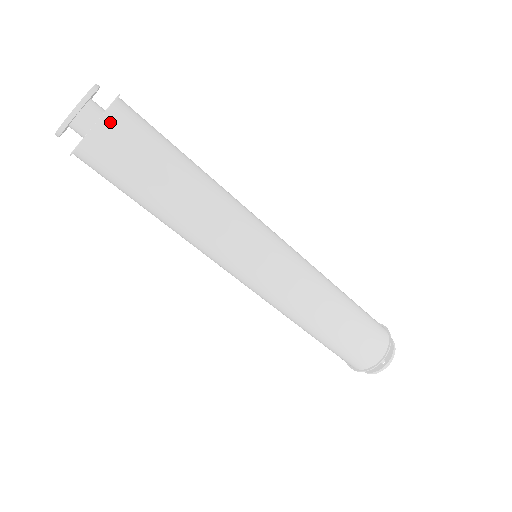
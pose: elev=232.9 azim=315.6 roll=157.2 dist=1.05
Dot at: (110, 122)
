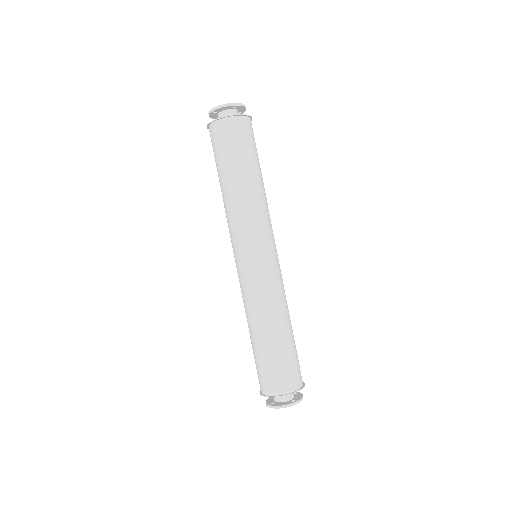
Dot at: (248, 121)
